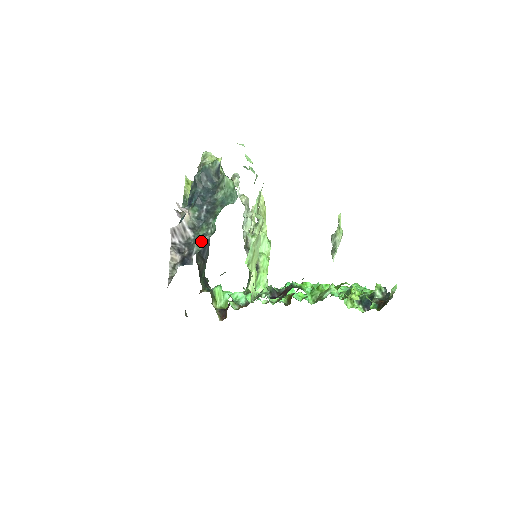
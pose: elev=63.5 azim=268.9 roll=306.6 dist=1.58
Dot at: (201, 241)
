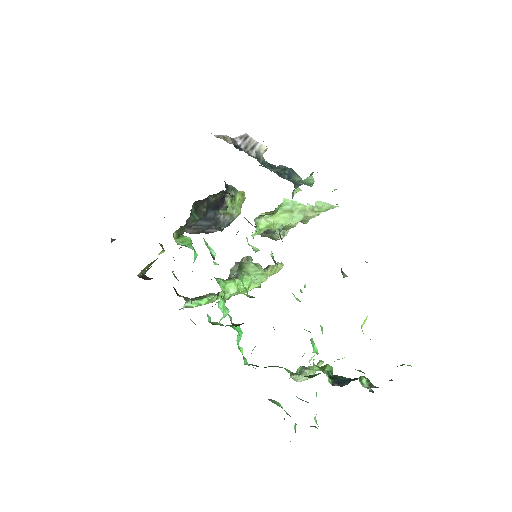
Dot at: (259, 160)
